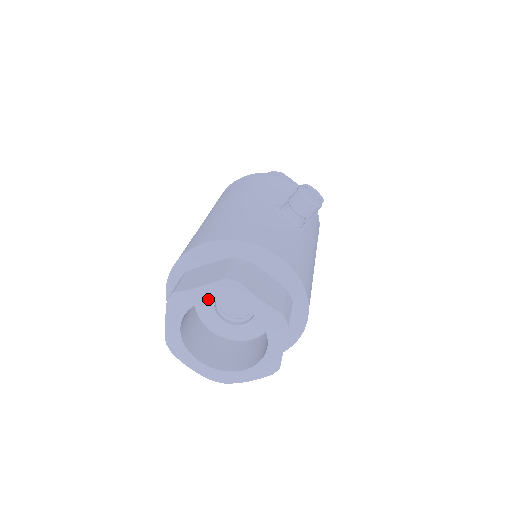
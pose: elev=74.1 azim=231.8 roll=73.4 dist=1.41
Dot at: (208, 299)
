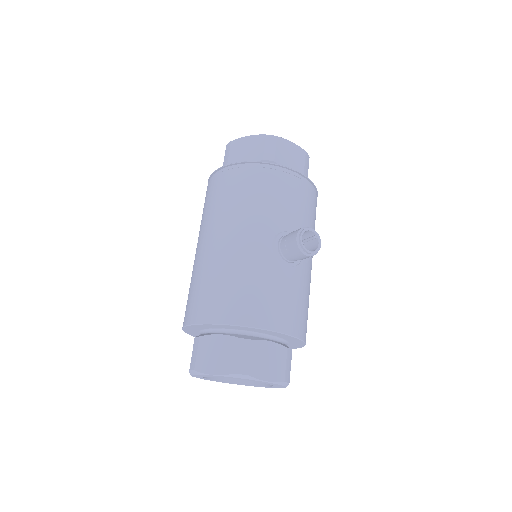
Dot at: (224, 377)
